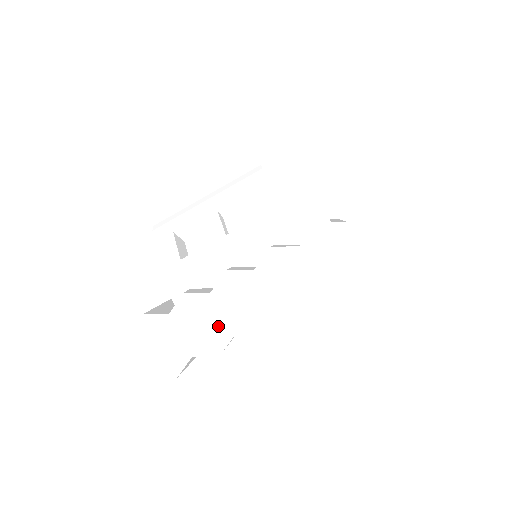
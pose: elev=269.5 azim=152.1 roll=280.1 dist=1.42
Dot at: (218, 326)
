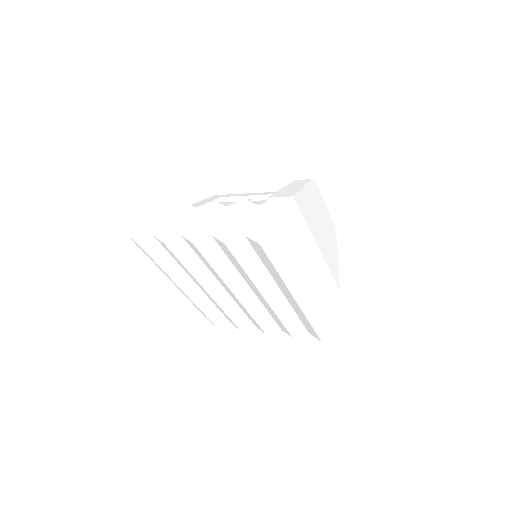
Dot at: (181, 226)
